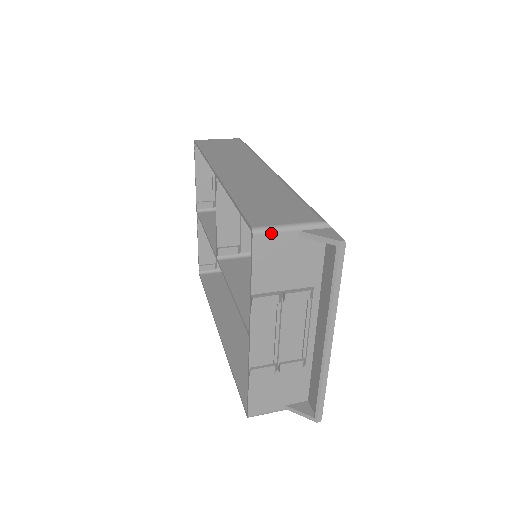
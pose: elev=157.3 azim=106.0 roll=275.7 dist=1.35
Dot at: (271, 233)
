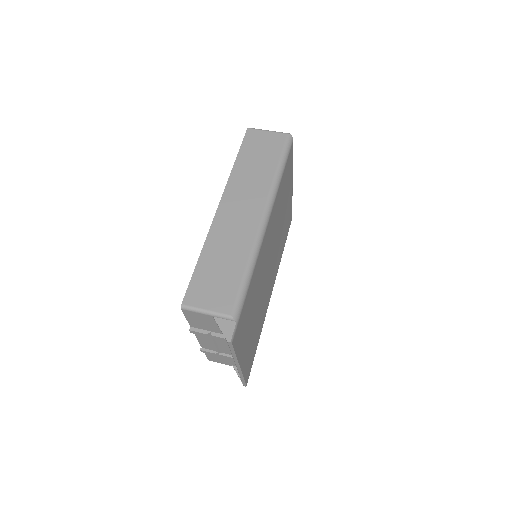
Dot at: (193, 312)
